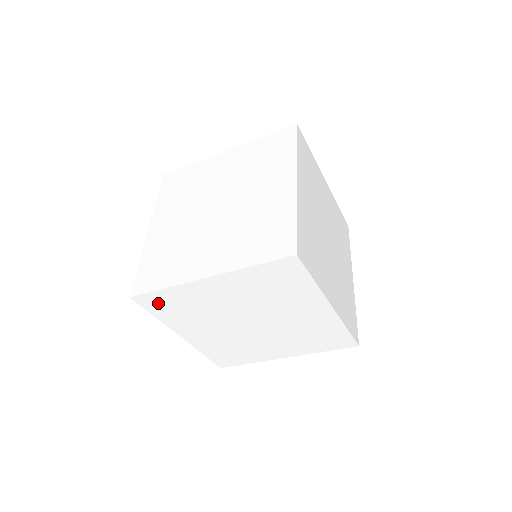
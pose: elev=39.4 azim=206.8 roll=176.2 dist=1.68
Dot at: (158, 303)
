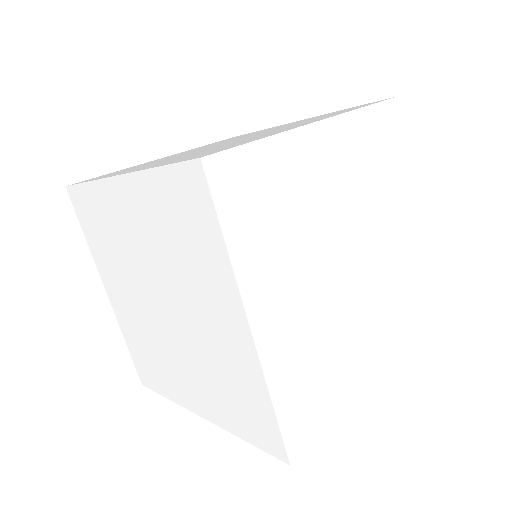
Dot at: (85, 210)
